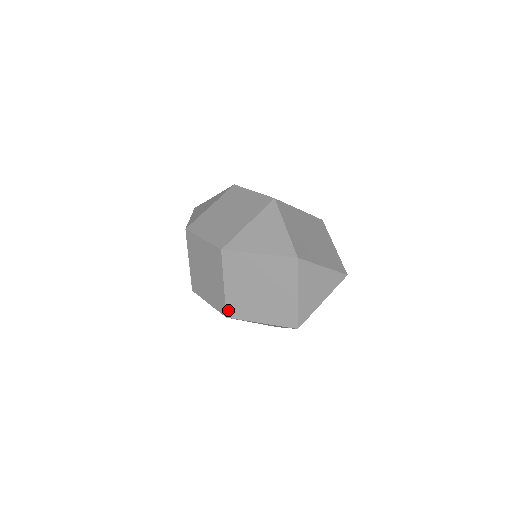
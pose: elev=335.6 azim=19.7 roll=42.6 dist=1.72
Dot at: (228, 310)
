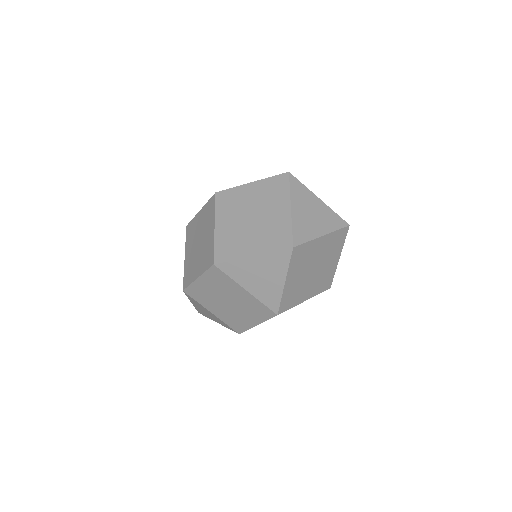
Dot at: (216, 254)
